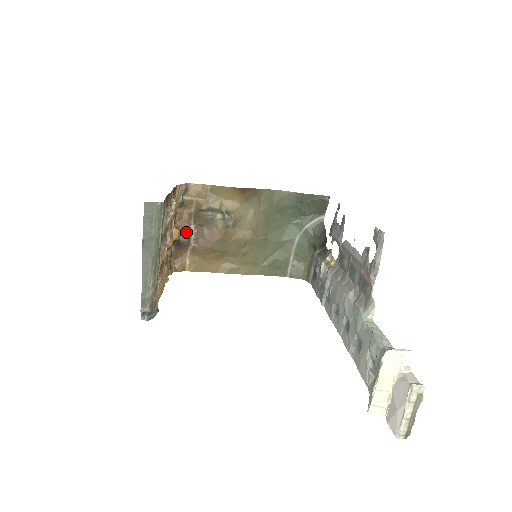
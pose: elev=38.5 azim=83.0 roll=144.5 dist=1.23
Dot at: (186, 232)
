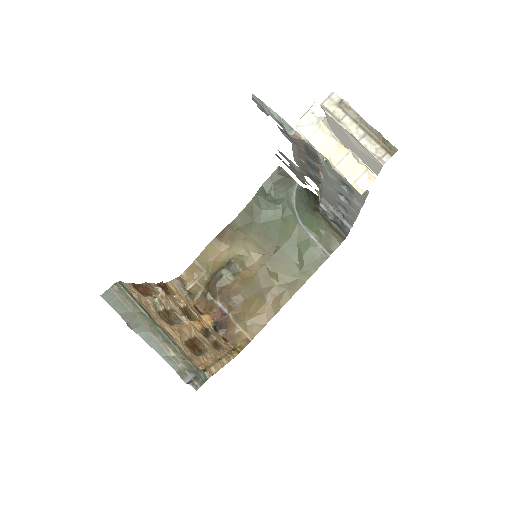
Dot at: (215, 310)
